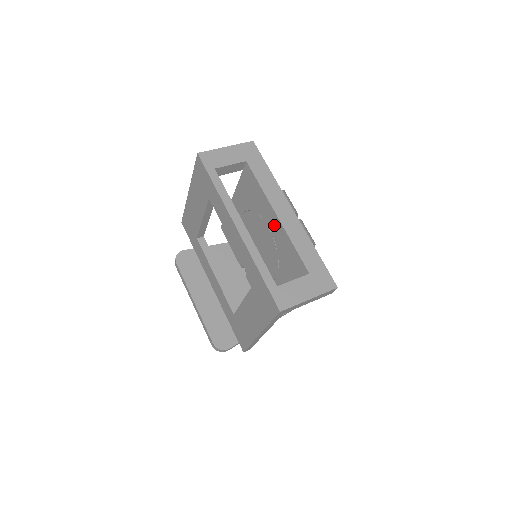
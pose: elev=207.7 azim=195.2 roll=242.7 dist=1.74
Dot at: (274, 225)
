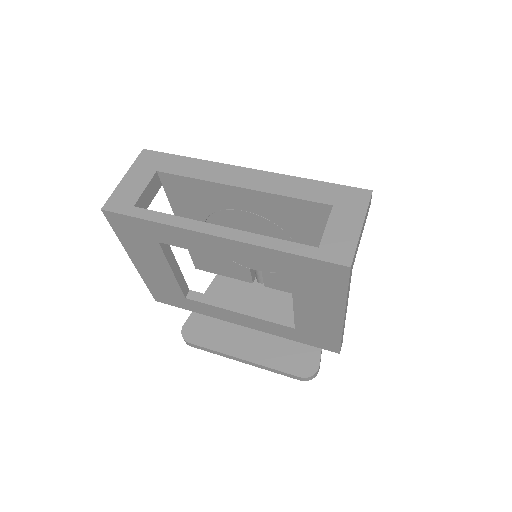
Dot at: (247, 201)
